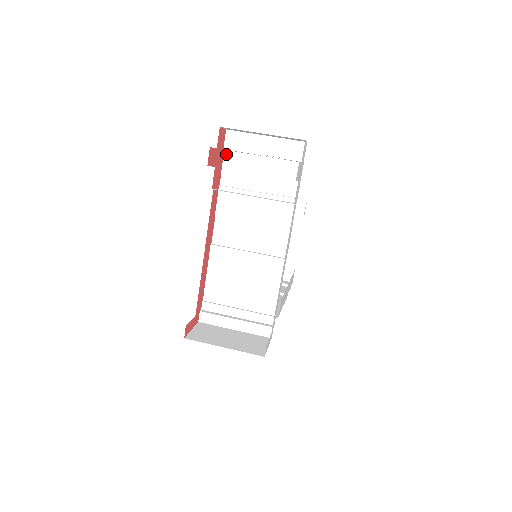
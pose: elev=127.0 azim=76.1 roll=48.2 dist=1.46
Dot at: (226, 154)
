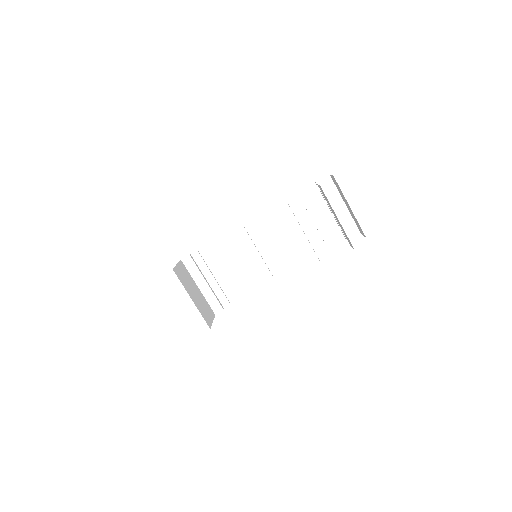
Dot at: (312, 186)
